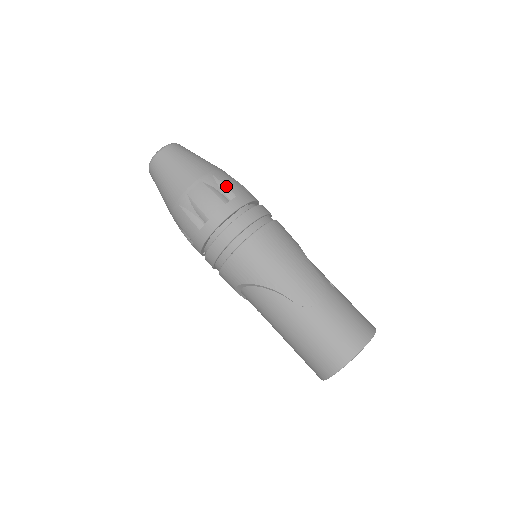
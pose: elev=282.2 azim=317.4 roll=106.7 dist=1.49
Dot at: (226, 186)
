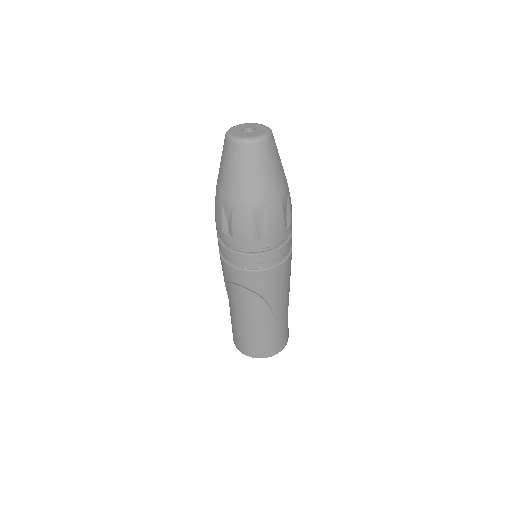
Dot at: (291, 210)
